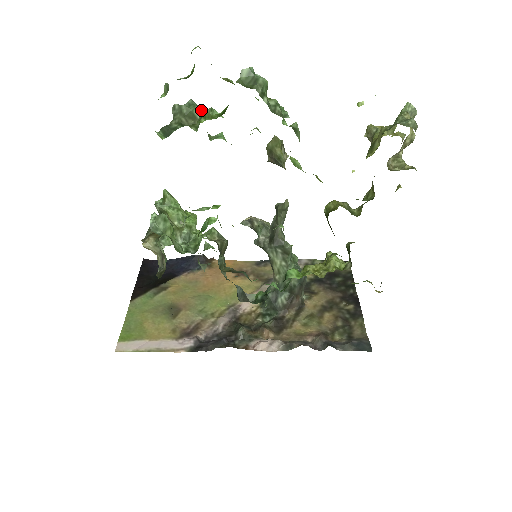
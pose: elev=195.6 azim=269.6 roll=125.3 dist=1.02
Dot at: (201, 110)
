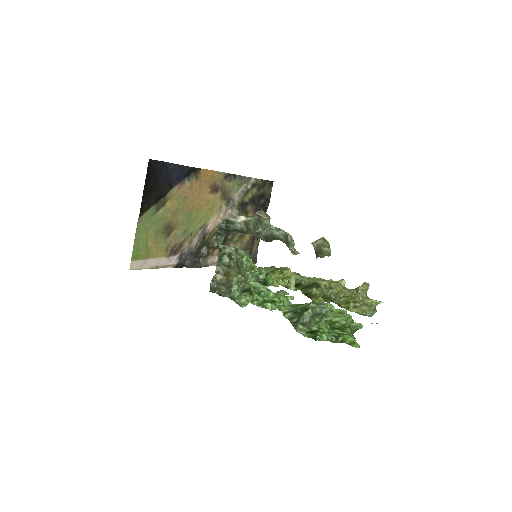
Dot at: (327, 312)
